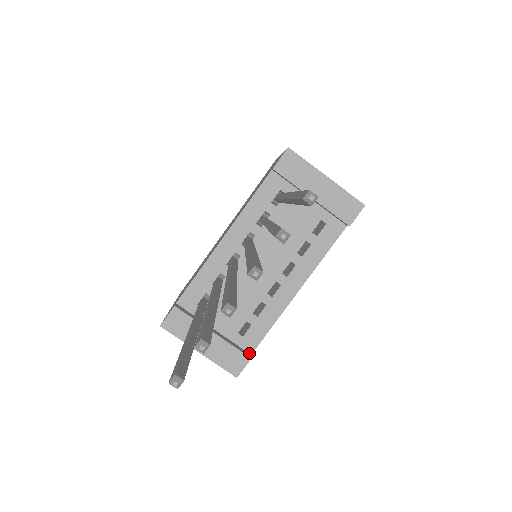
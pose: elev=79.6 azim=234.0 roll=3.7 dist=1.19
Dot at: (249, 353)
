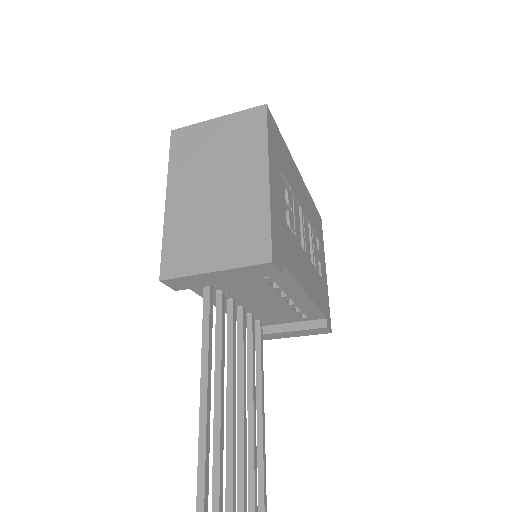
Dot at: (324, 319)
